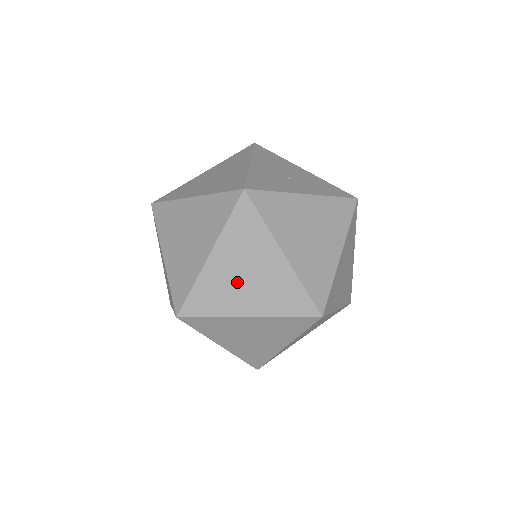
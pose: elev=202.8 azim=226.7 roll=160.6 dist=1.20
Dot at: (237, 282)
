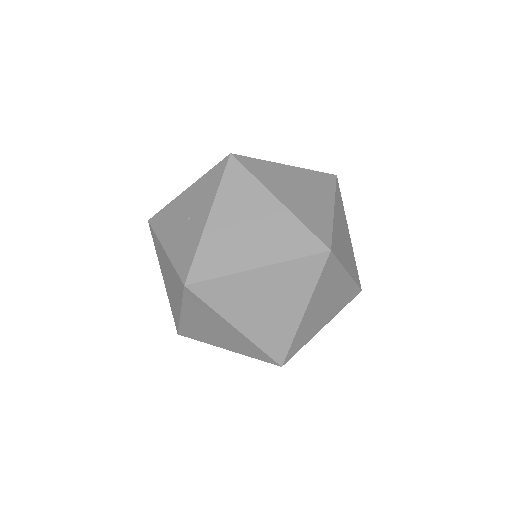
Dot at: (269, 313)
